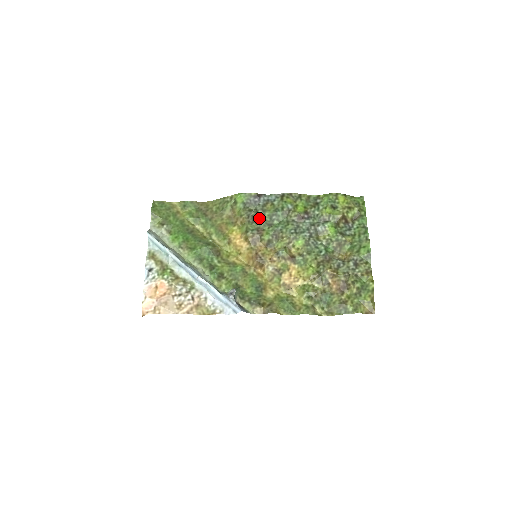
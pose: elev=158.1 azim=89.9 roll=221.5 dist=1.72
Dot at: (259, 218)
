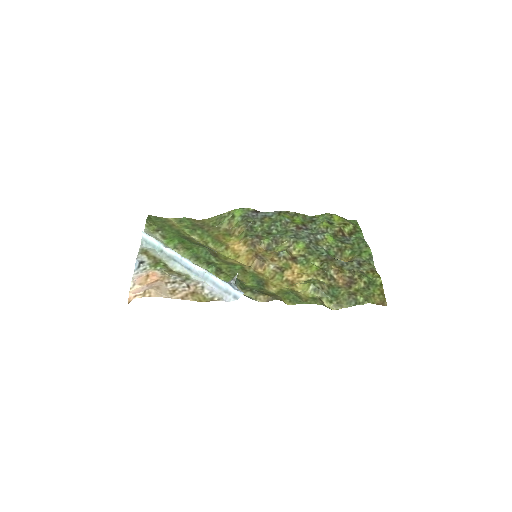
Dot at: (257, 228)
